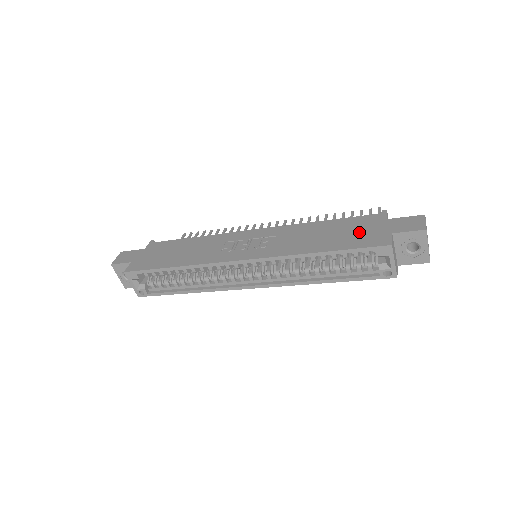
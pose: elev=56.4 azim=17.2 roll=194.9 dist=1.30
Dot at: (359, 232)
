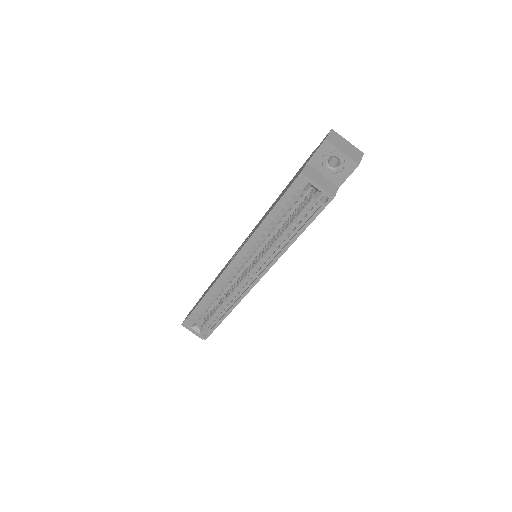
Dot at: occluded
